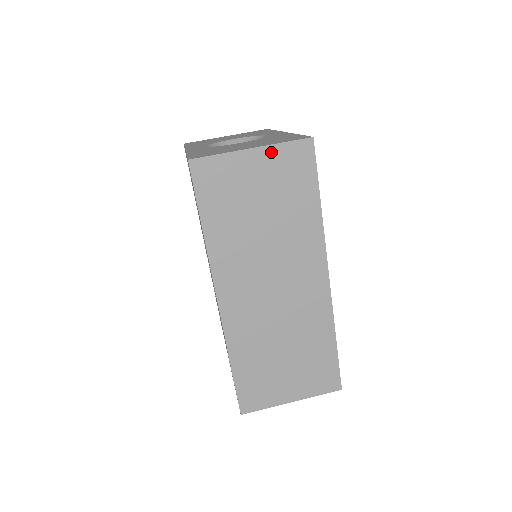
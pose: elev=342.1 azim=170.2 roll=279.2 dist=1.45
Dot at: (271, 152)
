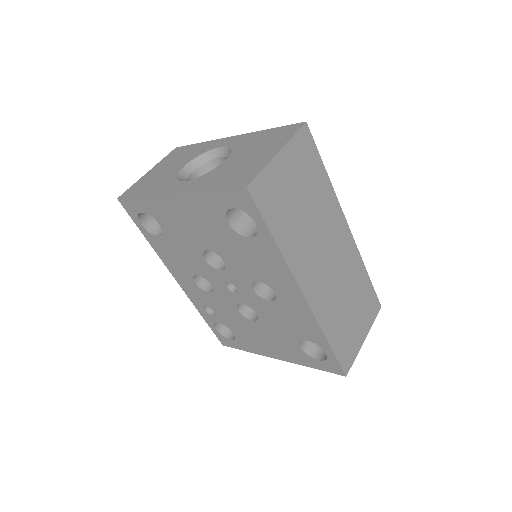
Dot at: (290, 148)
